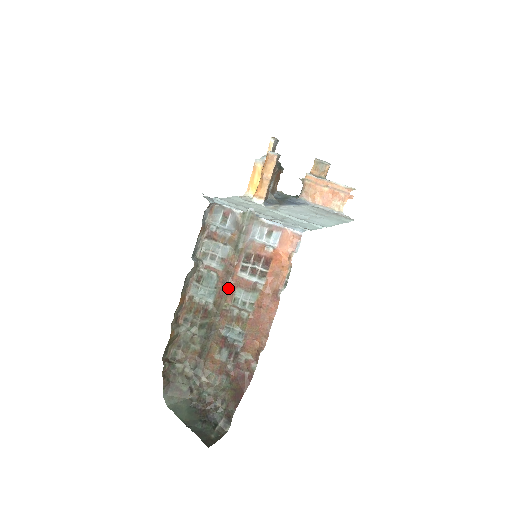
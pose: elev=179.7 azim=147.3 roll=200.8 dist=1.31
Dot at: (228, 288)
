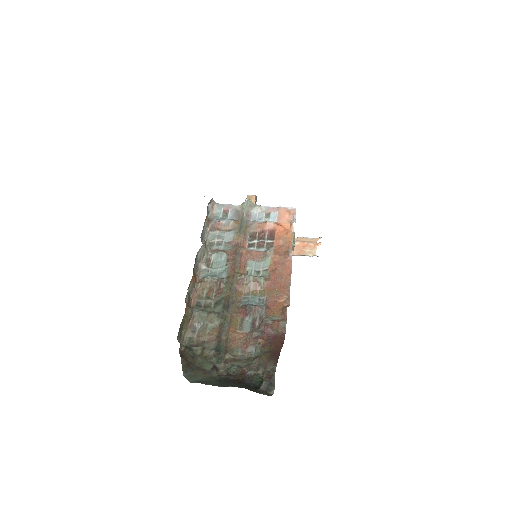
Dot at: (239, 261)
